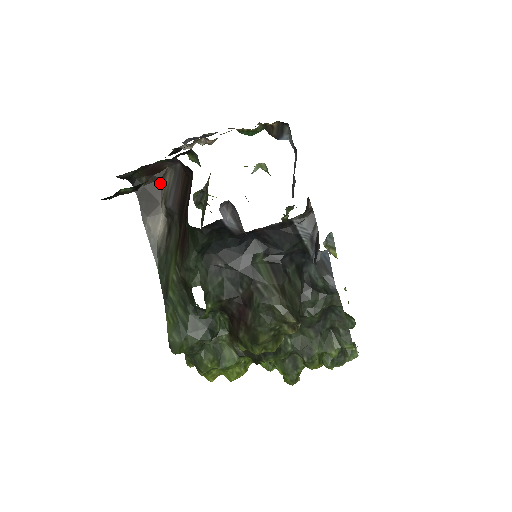
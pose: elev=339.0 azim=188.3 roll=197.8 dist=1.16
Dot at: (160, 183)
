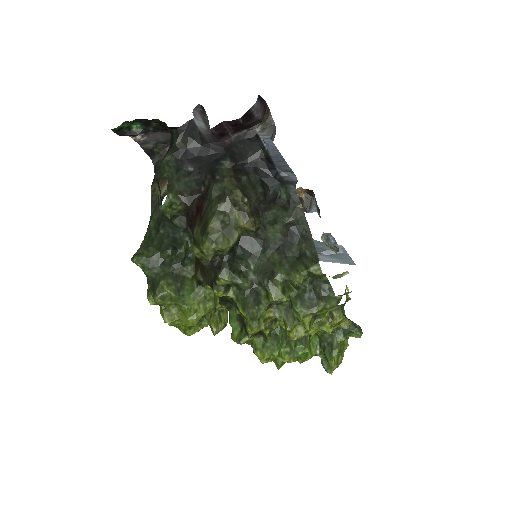
Dot at: occluded
